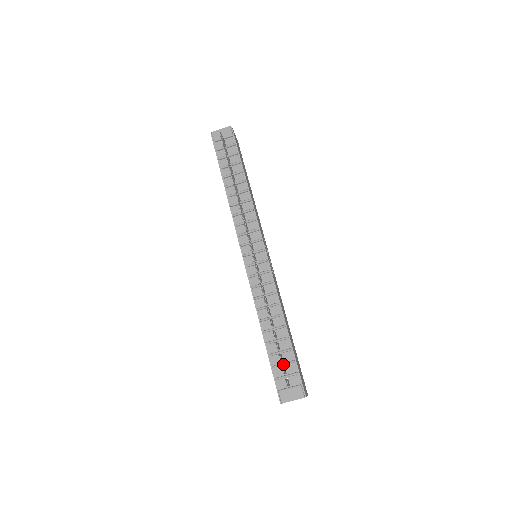
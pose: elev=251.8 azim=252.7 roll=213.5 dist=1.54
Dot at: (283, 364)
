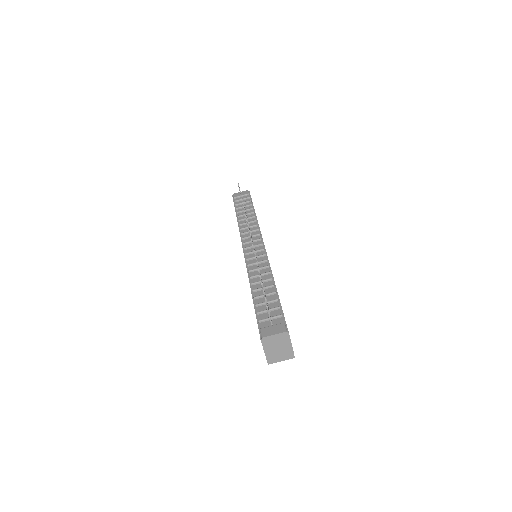
Dot at: occluded
